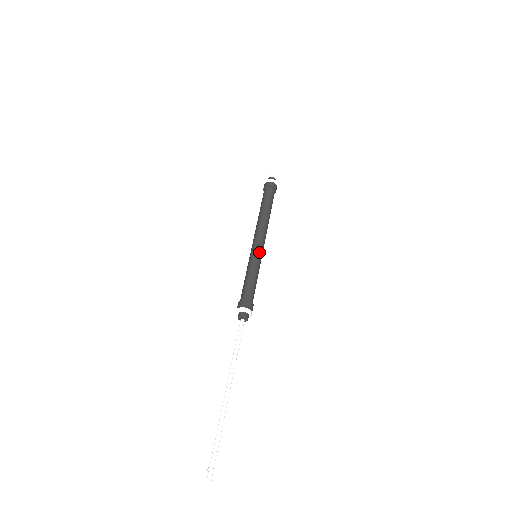
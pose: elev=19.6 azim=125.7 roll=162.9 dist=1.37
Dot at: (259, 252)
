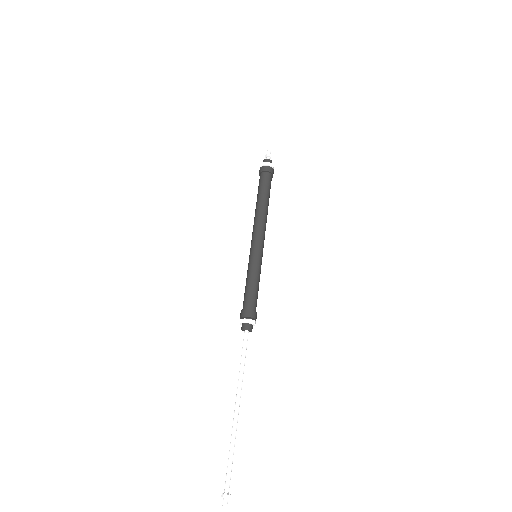
Dot at: (259, 252)
